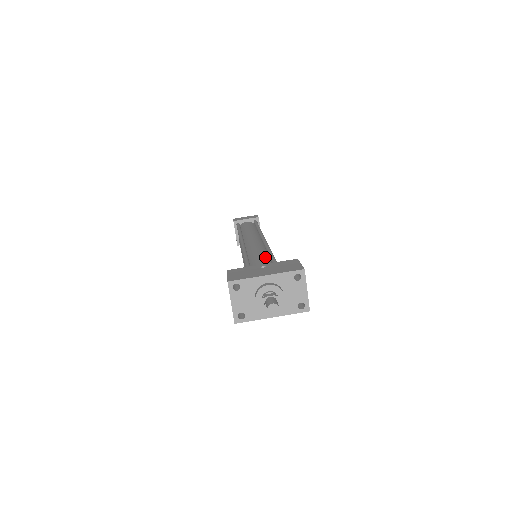
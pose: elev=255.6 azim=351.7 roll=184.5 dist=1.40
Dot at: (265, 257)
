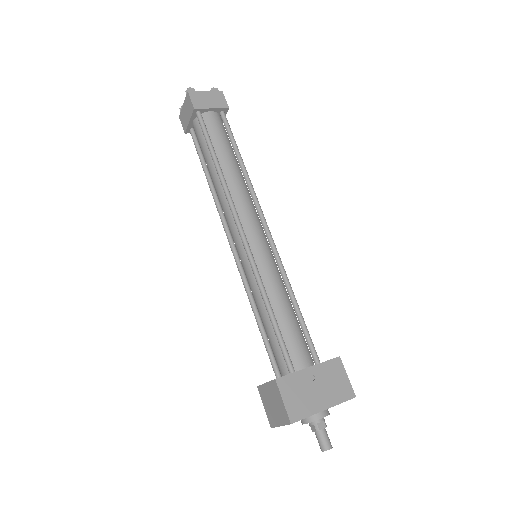
Dot at: (293, 316)
